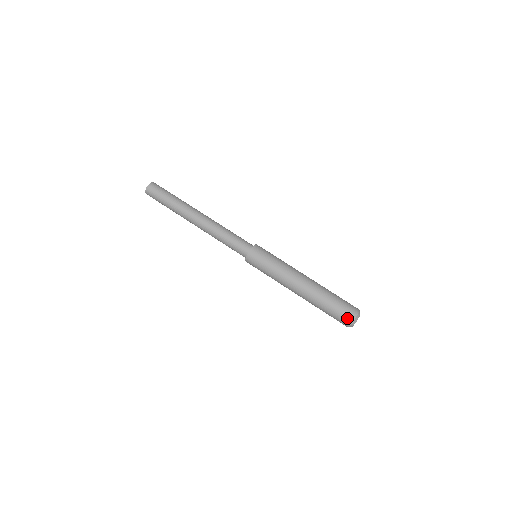
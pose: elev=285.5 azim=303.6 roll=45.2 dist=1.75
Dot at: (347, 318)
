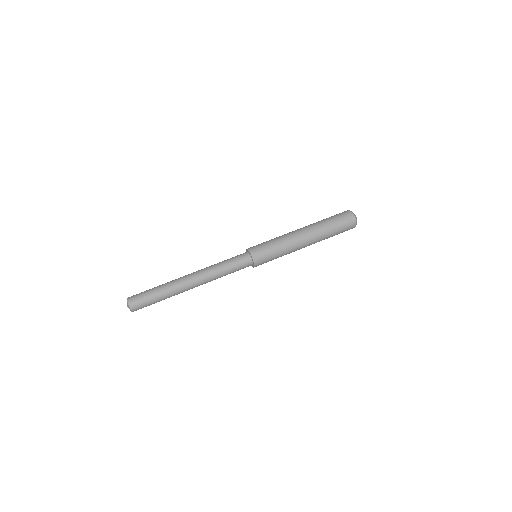
Dot at: (349, 218)
